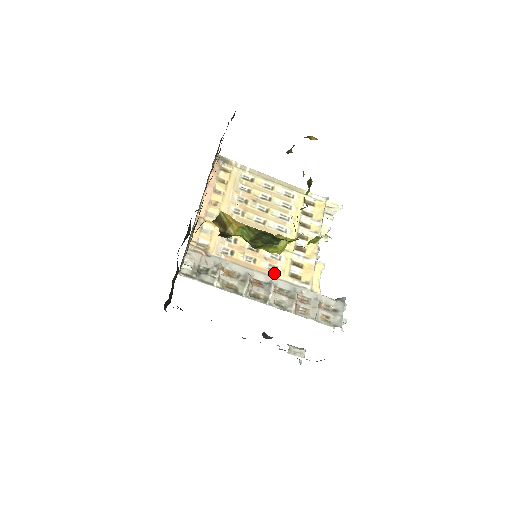
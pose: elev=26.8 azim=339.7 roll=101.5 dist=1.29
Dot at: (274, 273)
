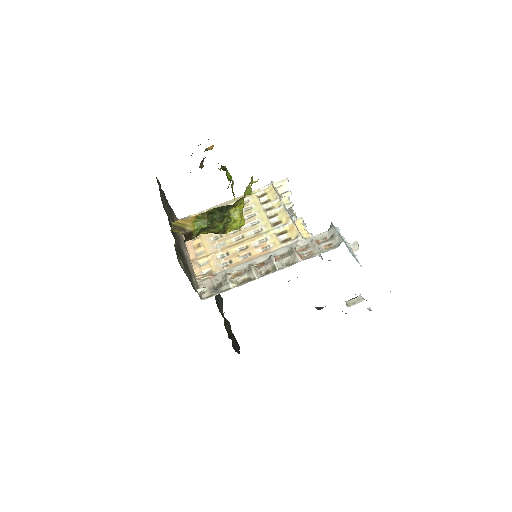
Dot at: (269, 250)
